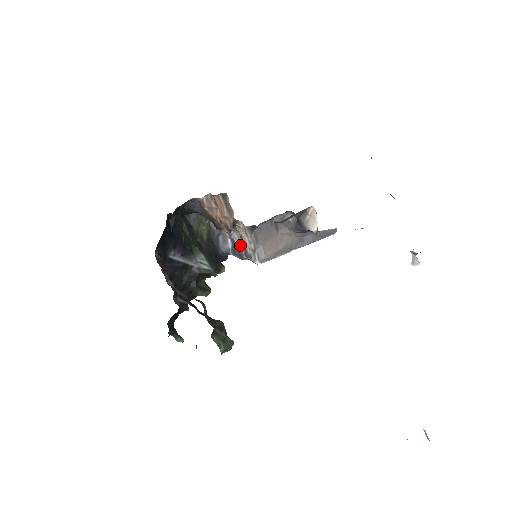
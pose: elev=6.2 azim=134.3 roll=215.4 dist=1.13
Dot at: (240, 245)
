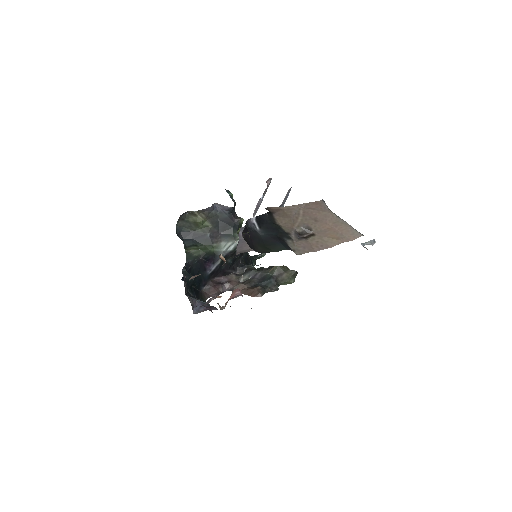
Dot at: occluded
